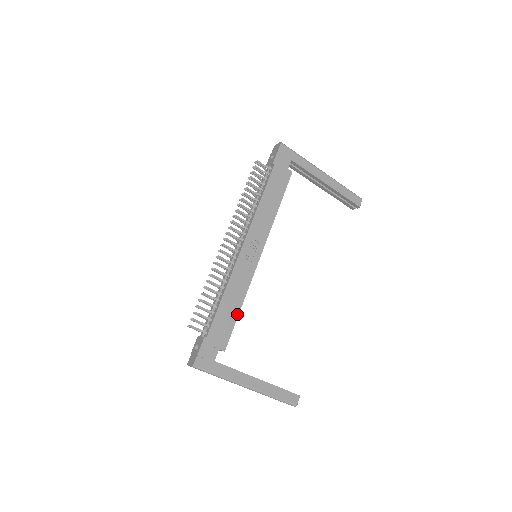
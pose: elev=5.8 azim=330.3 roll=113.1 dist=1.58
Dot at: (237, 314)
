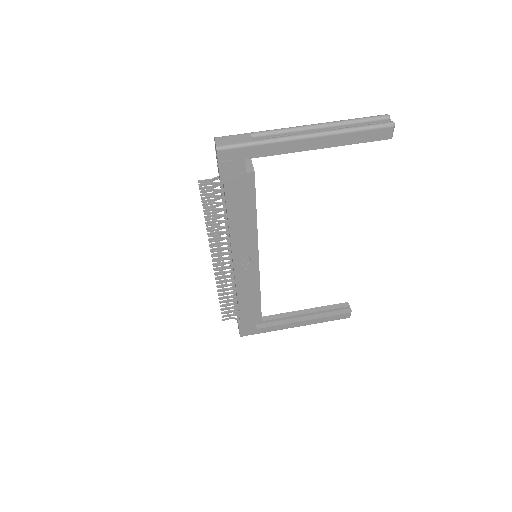
Dot at: (259, 303)
